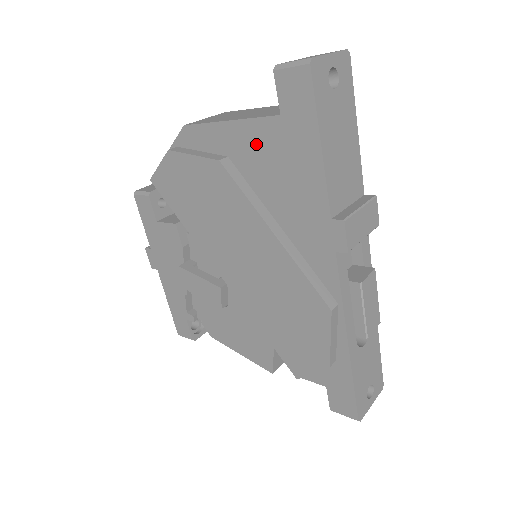
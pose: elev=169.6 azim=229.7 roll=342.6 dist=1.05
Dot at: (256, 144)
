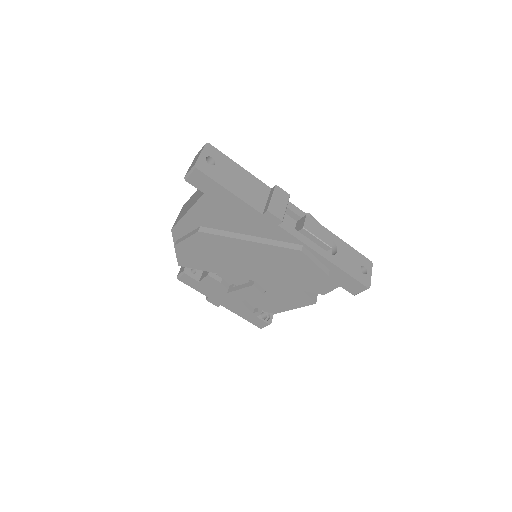
Dot at: (206, 212)
